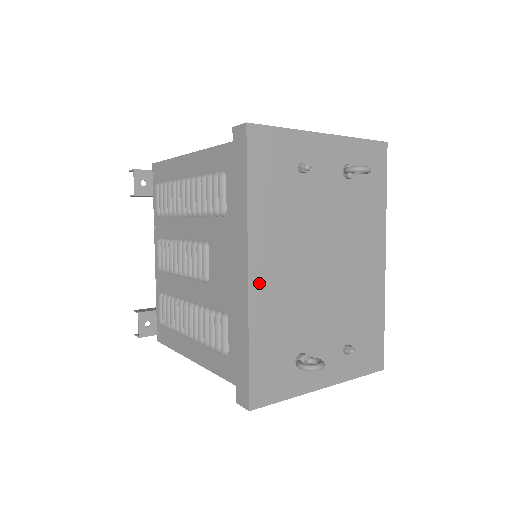
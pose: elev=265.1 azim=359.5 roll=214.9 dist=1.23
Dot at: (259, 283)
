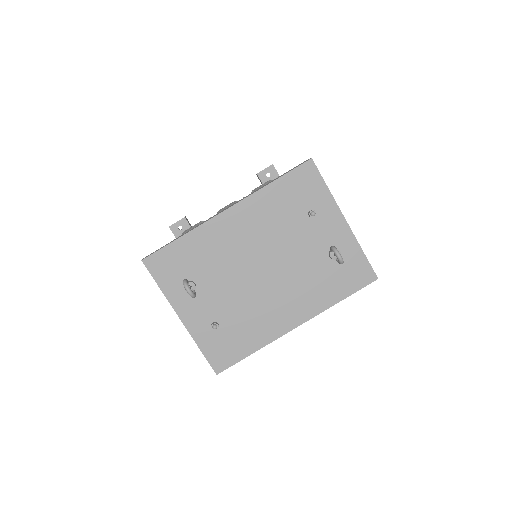
Dot at: (223, 222)
